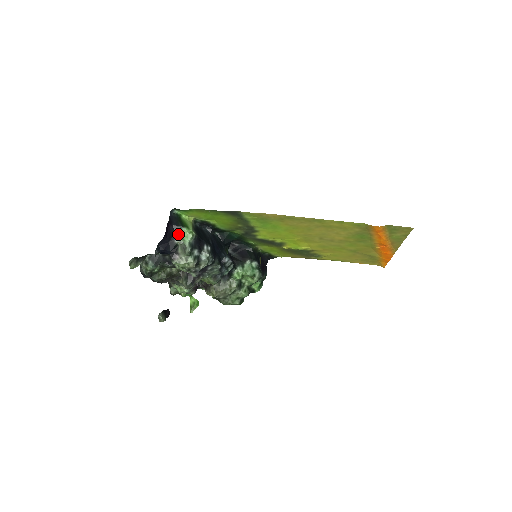
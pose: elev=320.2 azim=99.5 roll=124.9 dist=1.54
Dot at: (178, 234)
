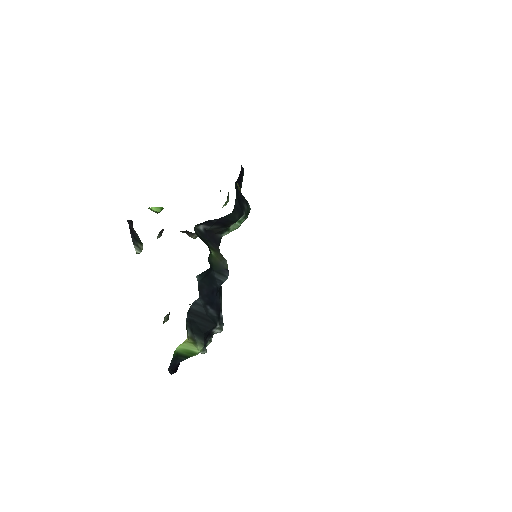
Dot at: occluded
